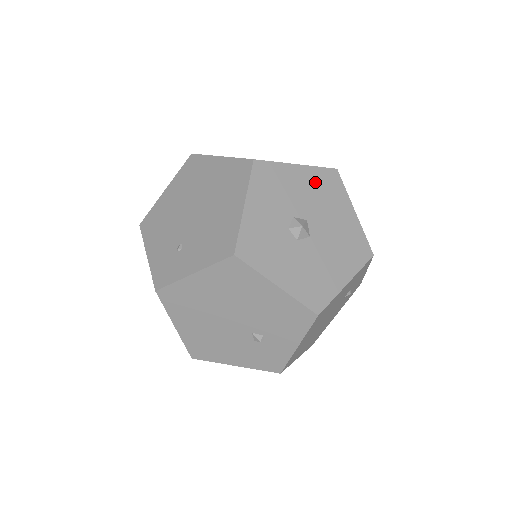
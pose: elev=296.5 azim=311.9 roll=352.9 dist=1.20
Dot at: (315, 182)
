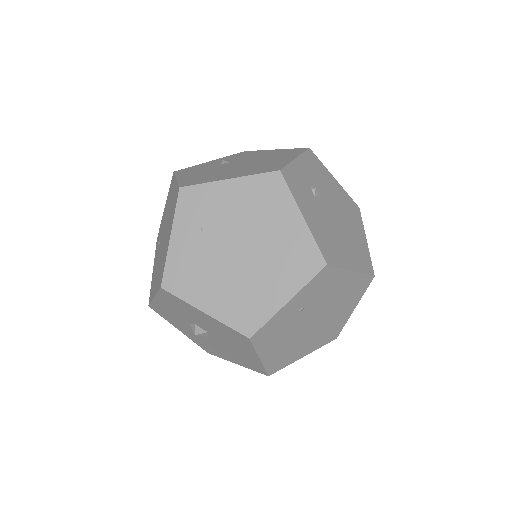
Dot at: (221, 328)
